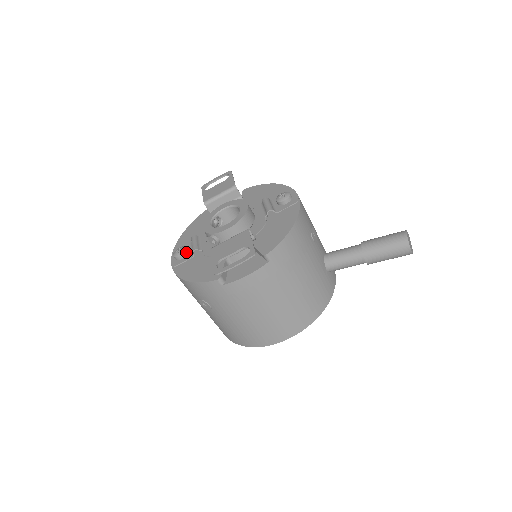
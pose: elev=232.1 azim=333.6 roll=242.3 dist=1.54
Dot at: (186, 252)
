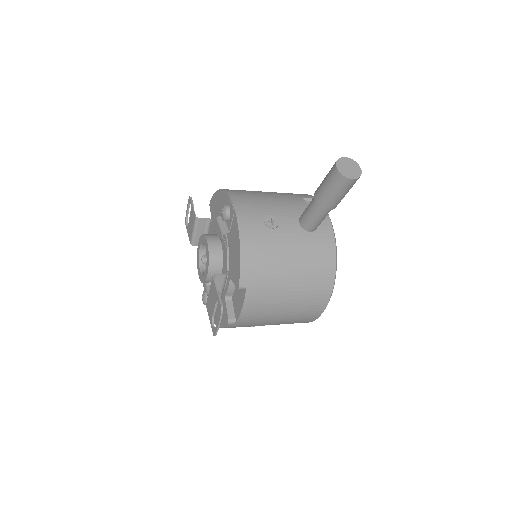
Dot at: (207, 296)
